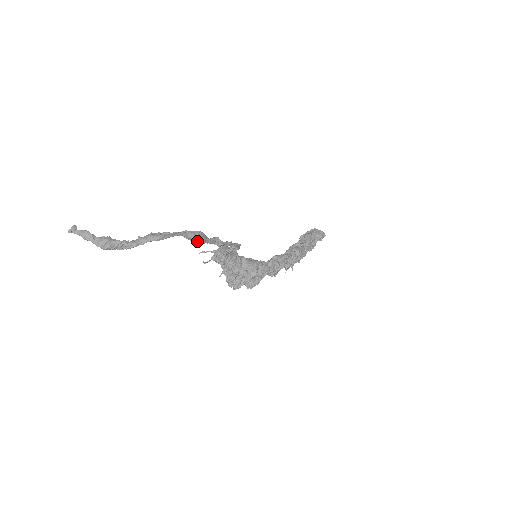
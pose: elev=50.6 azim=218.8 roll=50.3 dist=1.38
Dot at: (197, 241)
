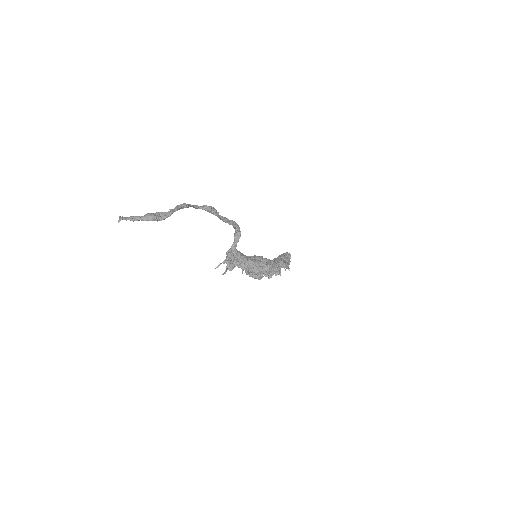
Dot at: (210, 208)
